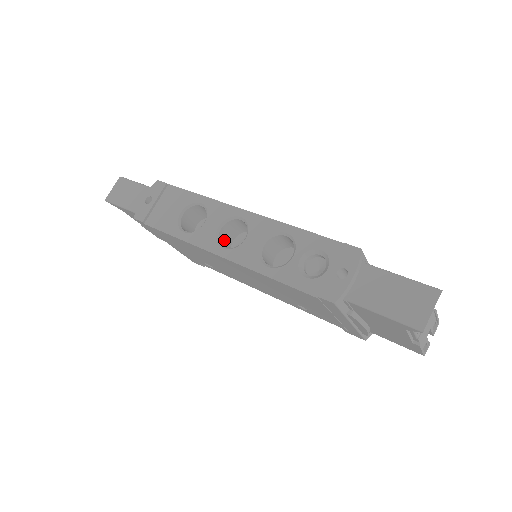
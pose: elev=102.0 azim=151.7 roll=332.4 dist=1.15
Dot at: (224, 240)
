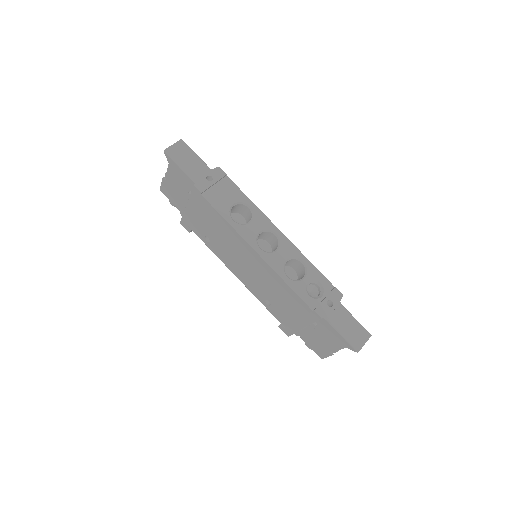
Dot at: occluded
